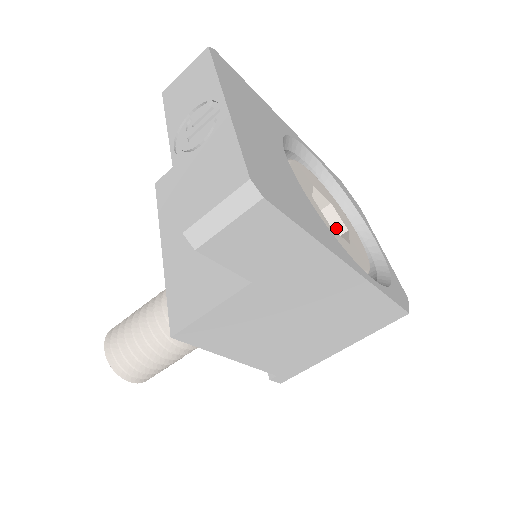
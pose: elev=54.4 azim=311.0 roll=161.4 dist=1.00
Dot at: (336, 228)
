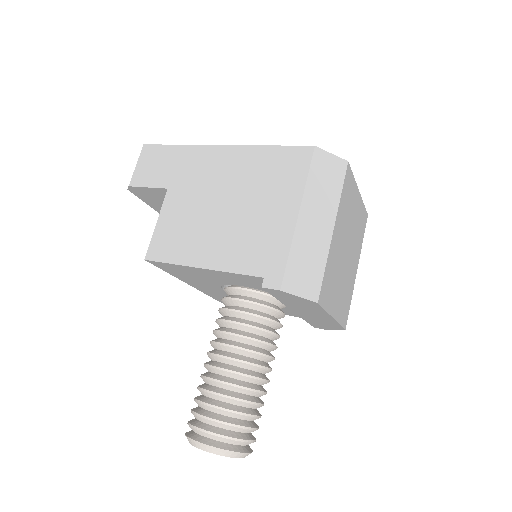
Dot at: occluded
